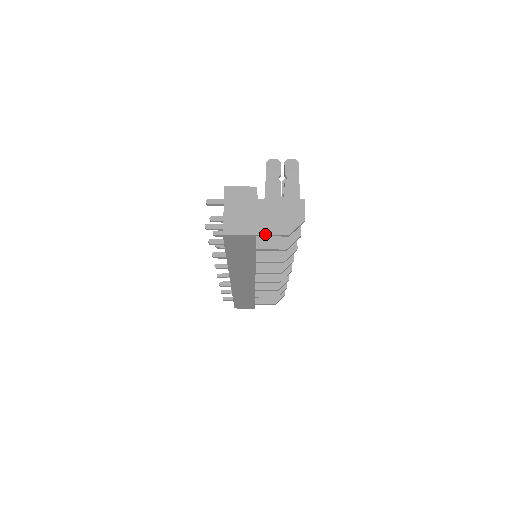
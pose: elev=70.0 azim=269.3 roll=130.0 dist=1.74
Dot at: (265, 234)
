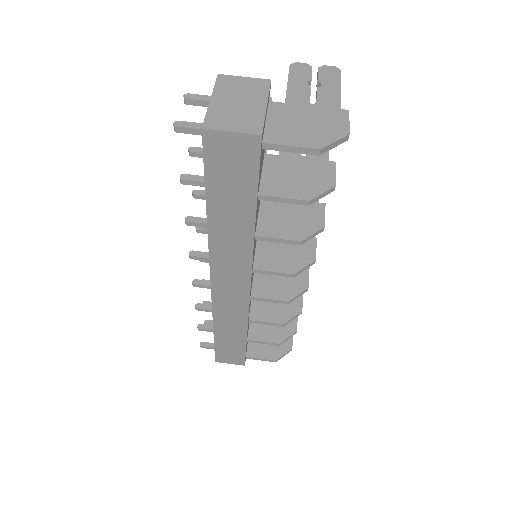
Dot at: (277, 144)
